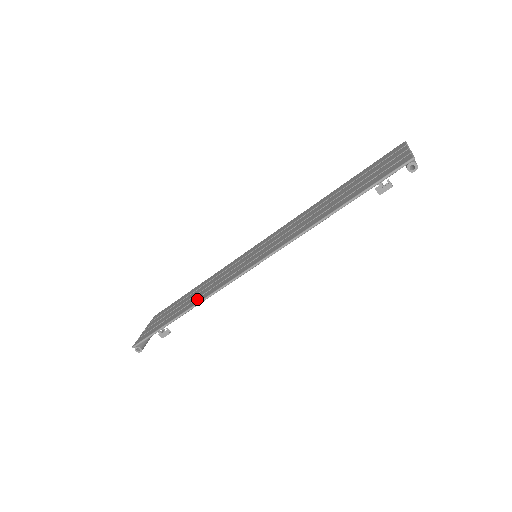
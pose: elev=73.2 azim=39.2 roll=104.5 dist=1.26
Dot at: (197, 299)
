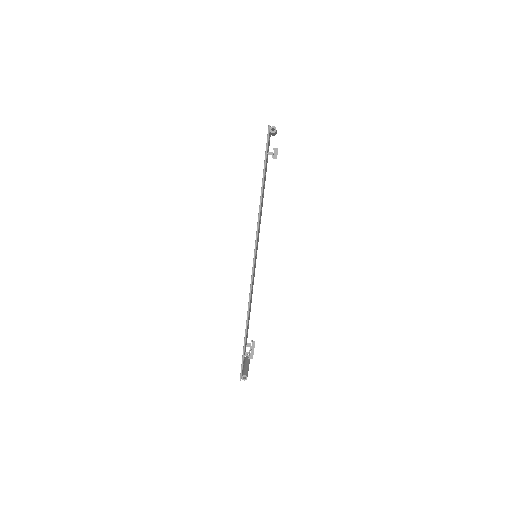
Dot at: occluded
